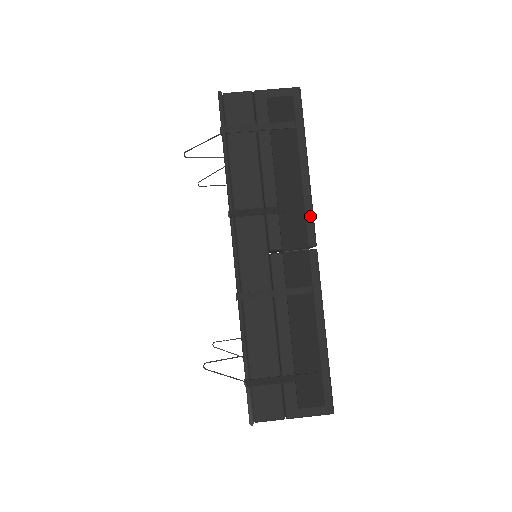
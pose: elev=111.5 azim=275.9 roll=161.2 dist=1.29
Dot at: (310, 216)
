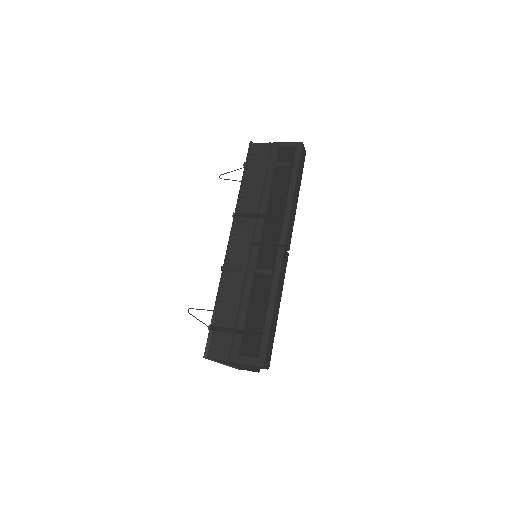
Dot at: (286, 224)
